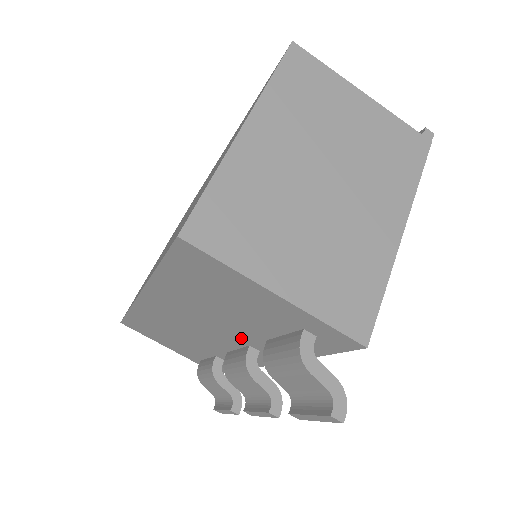
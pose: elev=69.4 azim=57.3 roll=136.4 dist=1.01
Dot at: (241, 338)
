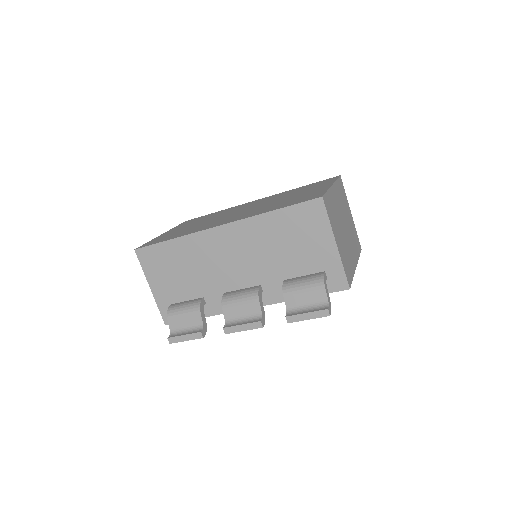
Dot at: (263, 277)
